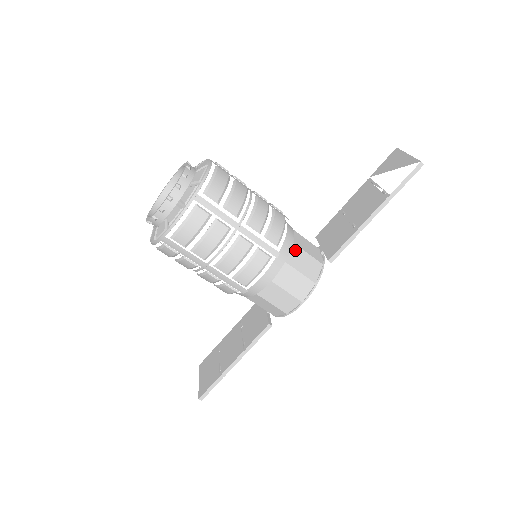
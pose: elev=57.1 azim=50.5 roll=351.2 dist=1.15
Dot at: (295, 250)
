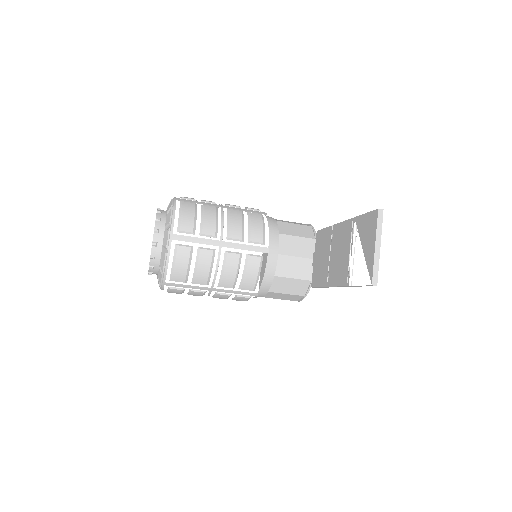
Dot at: (277, 280)
